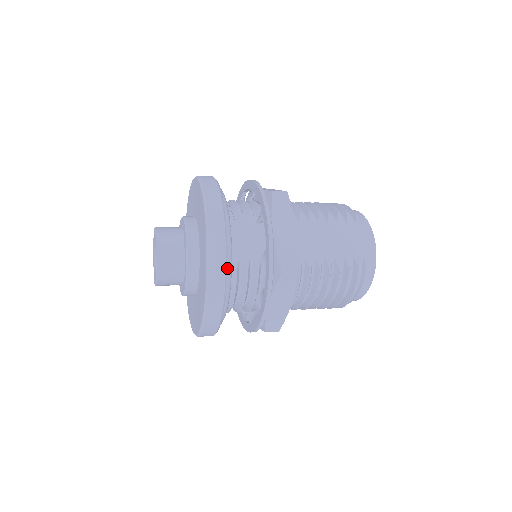
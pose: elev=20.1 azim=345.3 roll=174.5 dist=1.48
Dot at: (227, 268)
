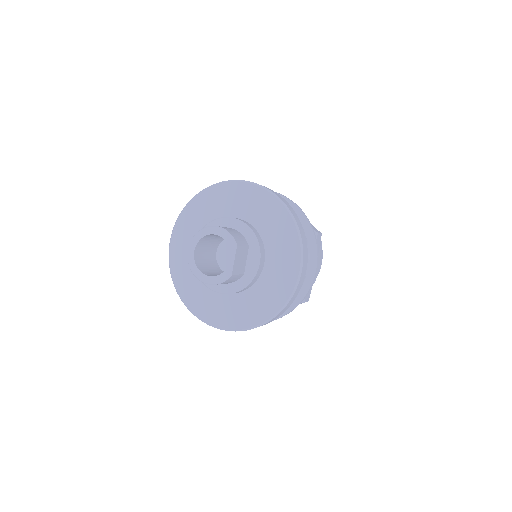
Dot at: occluded
